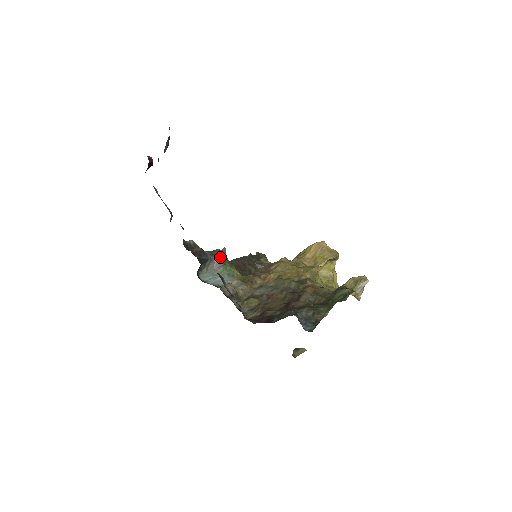
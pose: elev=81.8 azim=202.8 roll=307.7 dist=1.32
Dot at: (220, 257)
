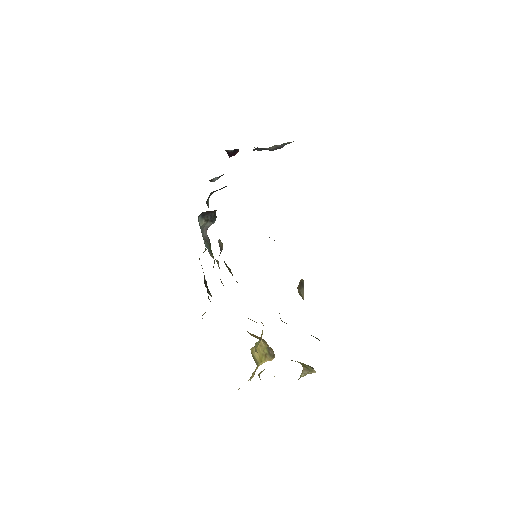
Dot at: occluded
